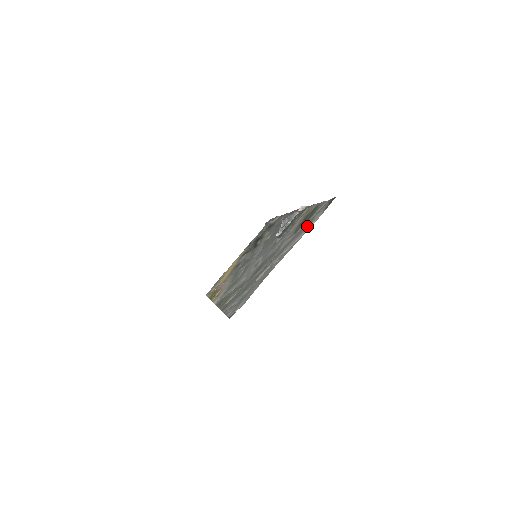
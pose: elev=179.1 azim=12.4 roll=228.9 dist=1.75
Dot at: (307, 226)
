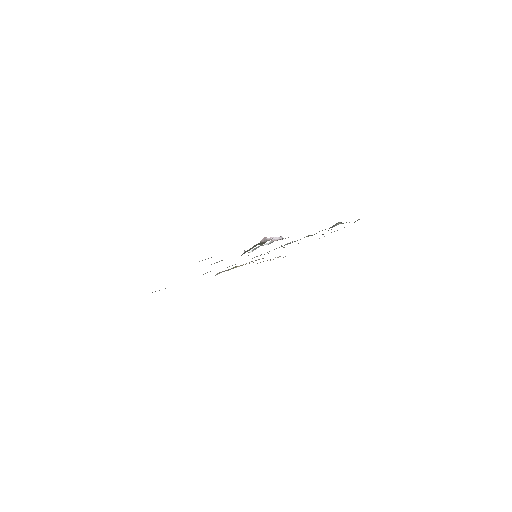
Dot at: occluded
